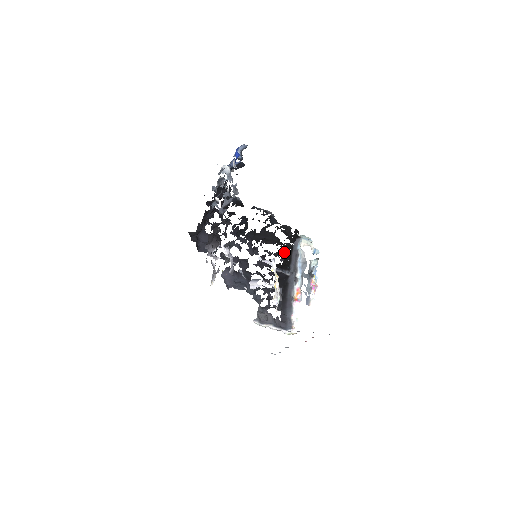
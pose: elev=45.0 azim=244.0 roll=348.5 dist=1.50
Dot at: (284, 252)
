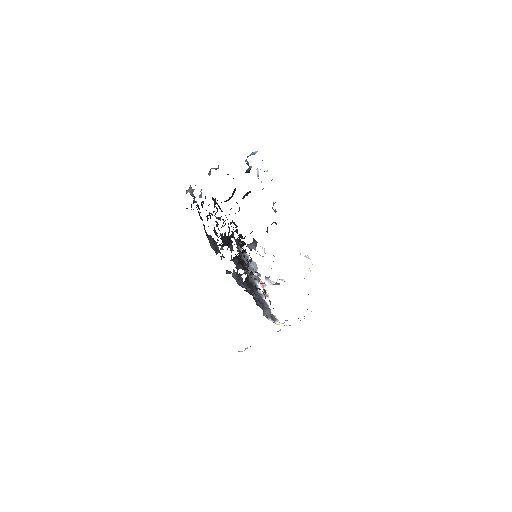
Dot at: occluded
